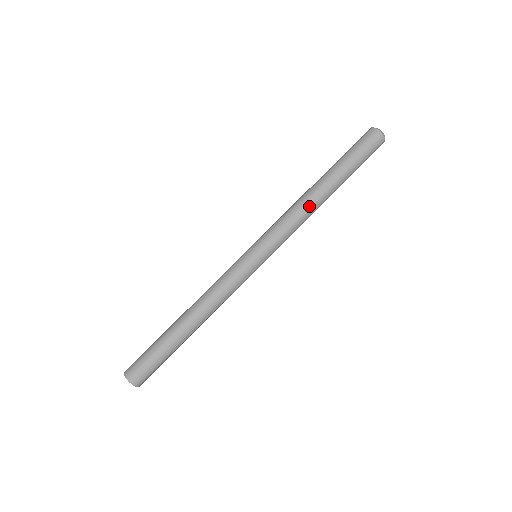
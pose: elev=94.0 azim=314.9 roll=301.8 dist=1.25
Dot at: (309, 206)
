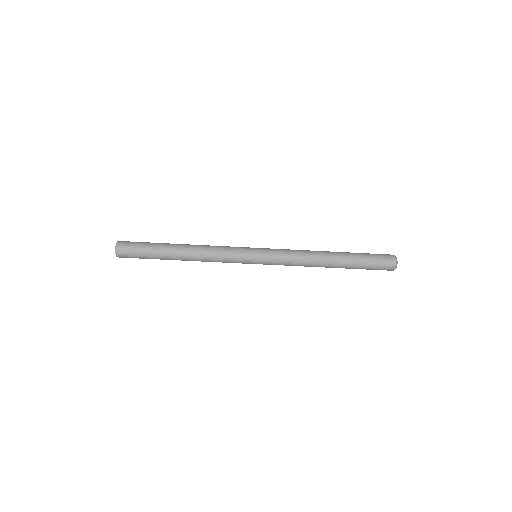
Dot at: occluded
